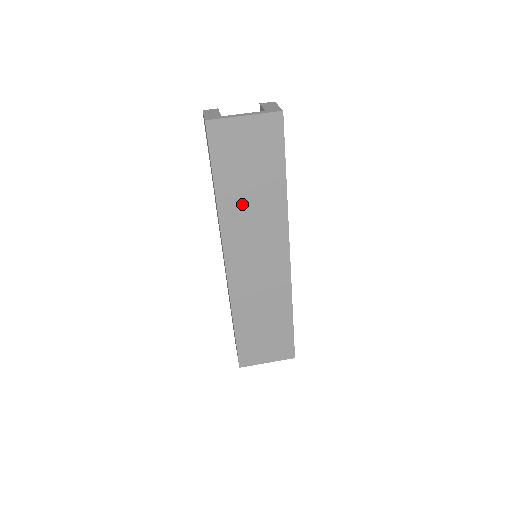
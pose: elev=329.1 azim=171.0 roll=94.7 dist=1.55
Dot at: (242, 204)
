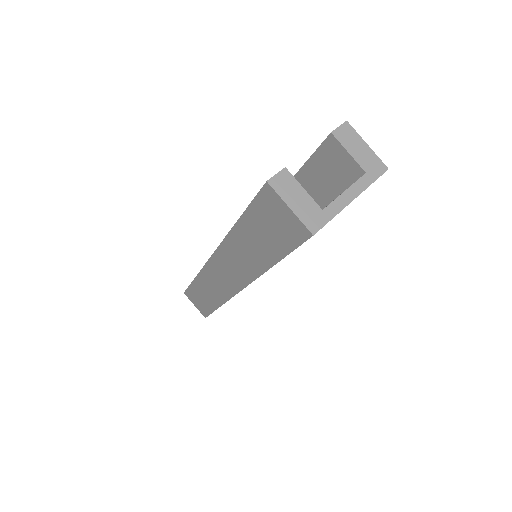
Dot at: occluded
